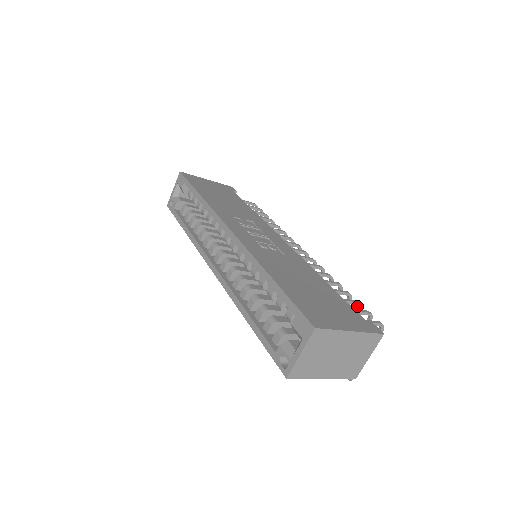
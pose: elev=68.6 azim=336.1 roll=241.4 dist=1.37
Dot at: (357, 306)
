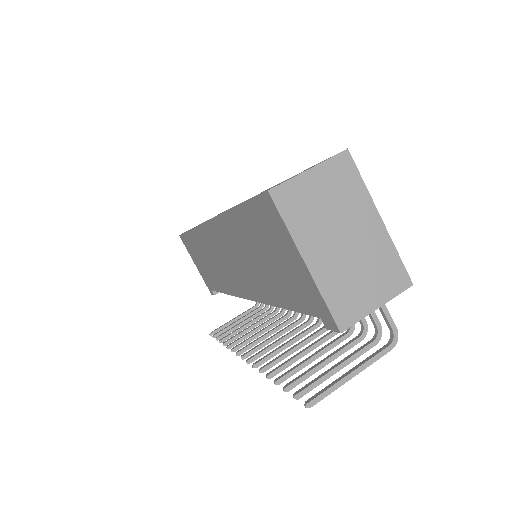
Dot at: (360, 331)
